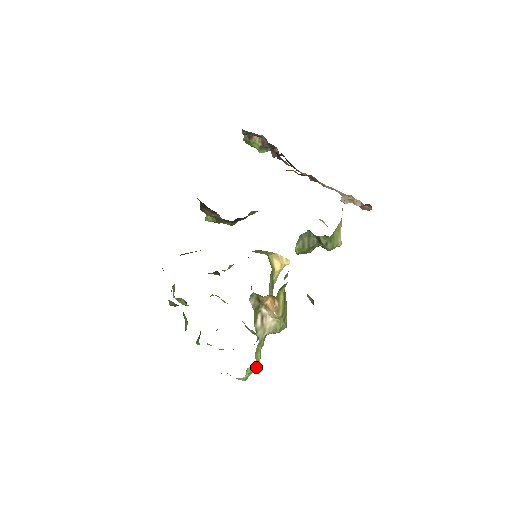
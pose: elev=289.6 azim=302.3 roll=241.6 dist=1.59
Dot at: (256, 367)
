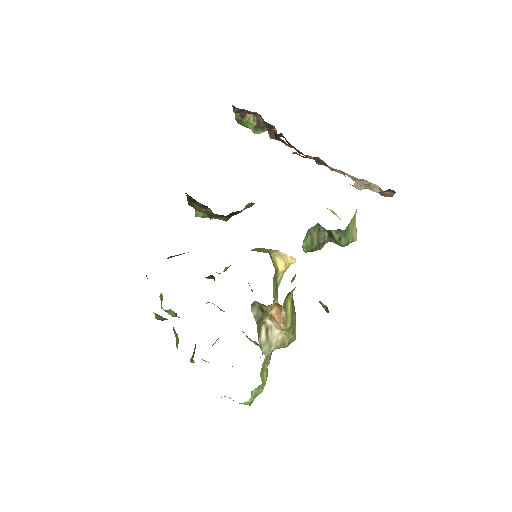
Dot at: (262, 389)
